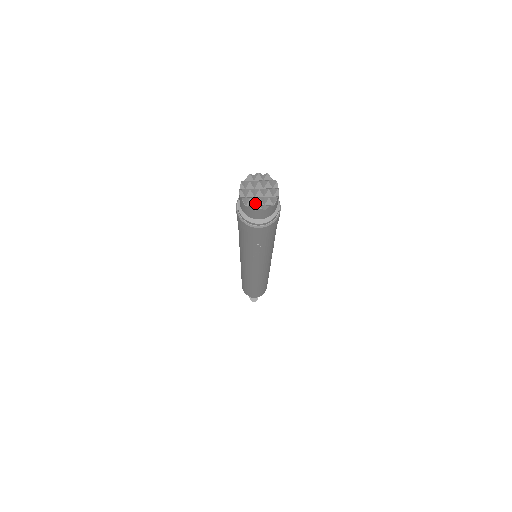
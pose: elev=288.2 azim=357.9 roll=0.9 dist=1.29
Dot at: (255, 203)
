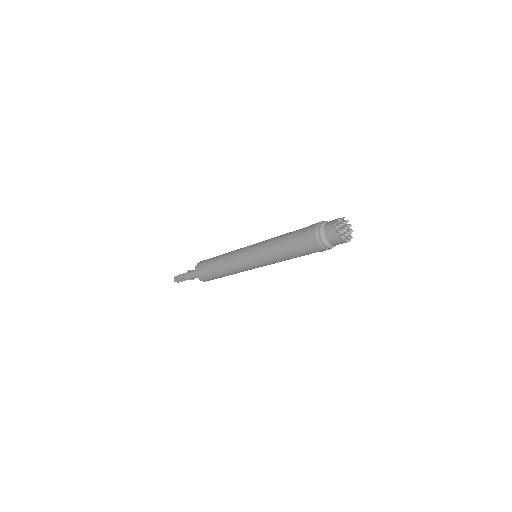
Dot at: (338, 230)
